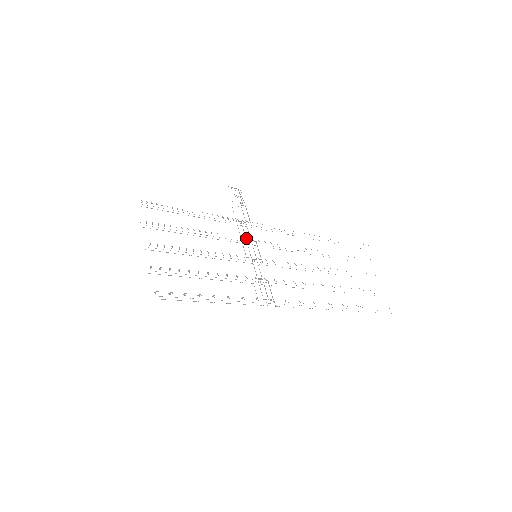
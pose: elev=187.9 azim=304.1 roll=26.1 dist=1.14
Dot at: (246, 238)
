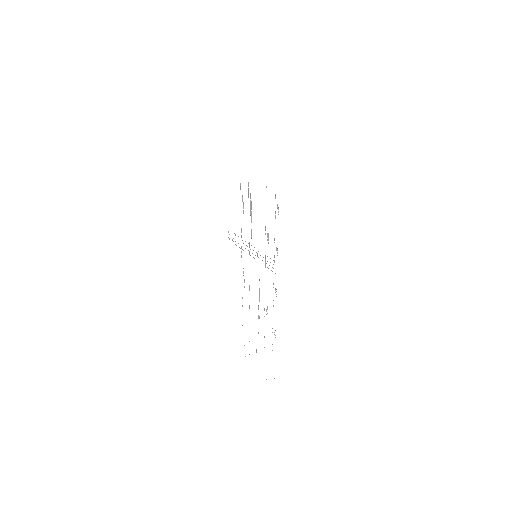
Dot at: (249, 247)
